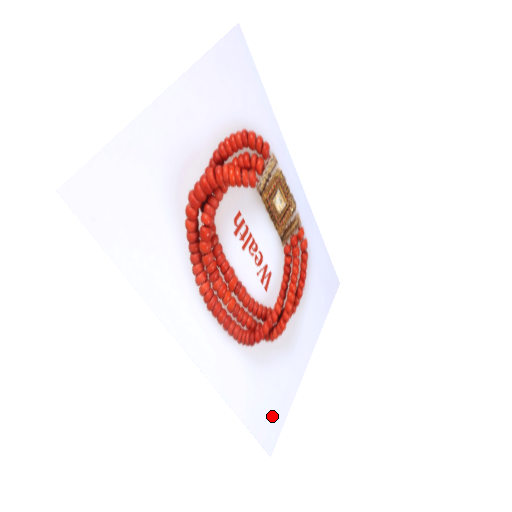
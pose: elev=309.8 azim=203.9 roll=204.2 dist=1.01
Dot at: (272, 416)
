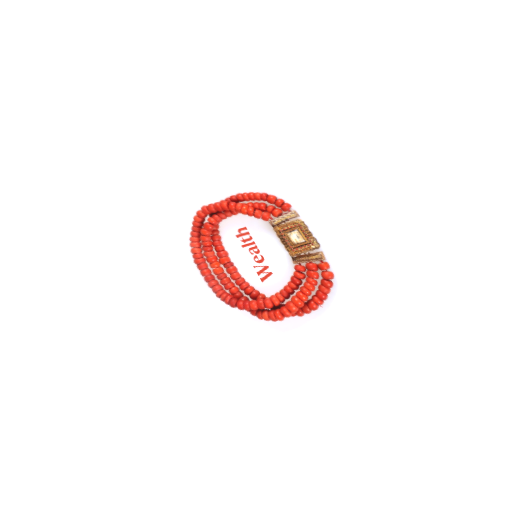
Dot at: (241, 378)
